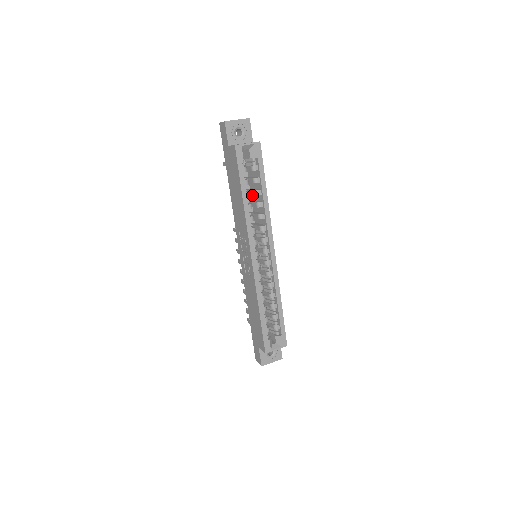
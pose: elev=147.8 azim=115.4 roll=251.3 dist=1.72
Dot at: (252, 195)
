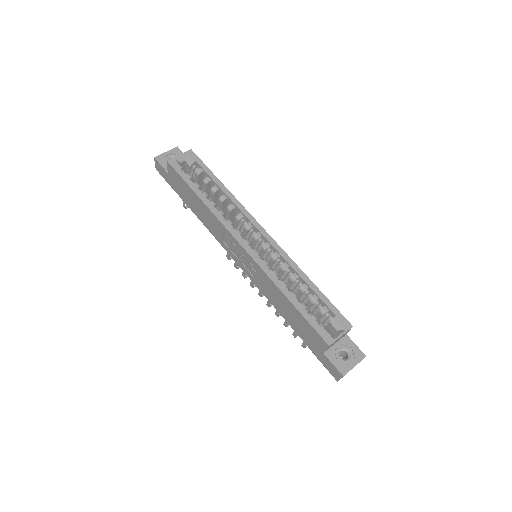
Dot at: occluded
